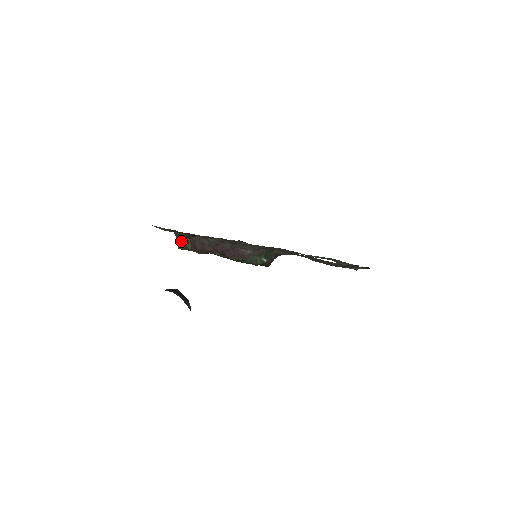
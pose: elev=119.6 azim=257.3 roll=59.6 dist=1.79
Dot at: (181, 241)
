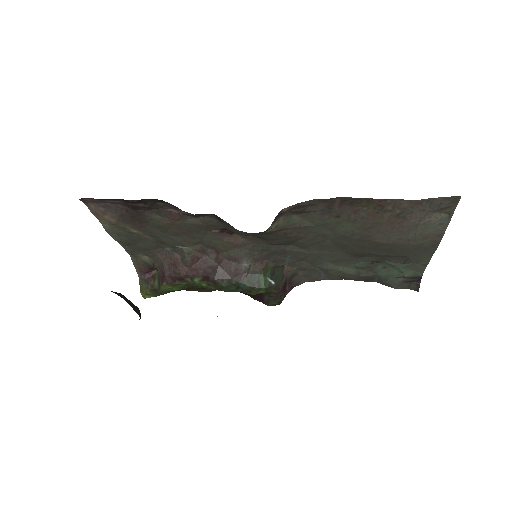
Dot at: (144, 278)
